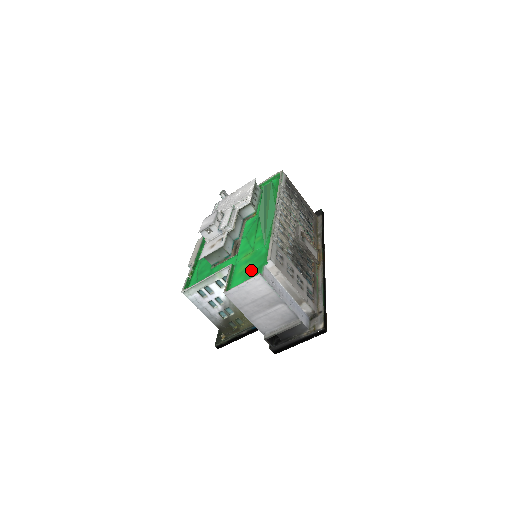
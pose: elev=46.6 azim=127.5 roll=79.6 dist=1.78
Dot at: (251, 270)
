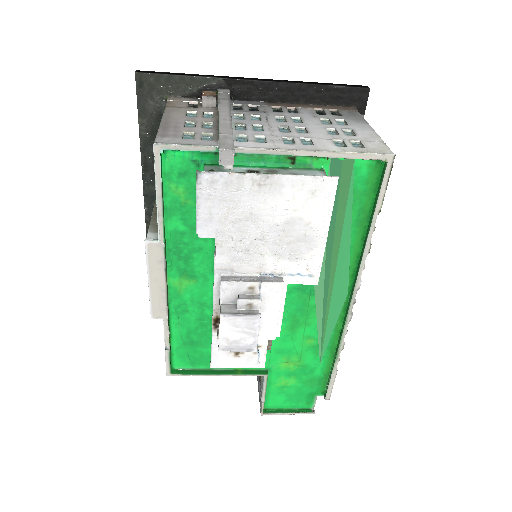
Dot at: (298, 393)
